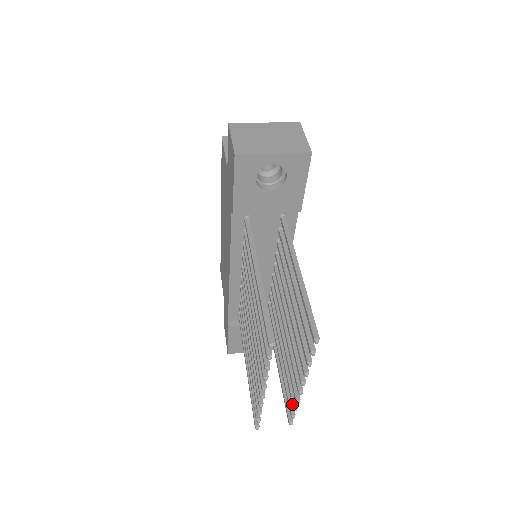
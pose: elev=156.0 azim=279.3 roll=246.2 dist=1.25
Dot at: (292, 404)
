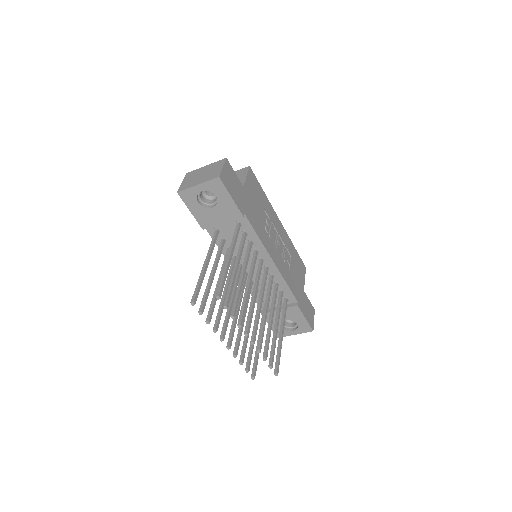
Dot at: (263, 357)
